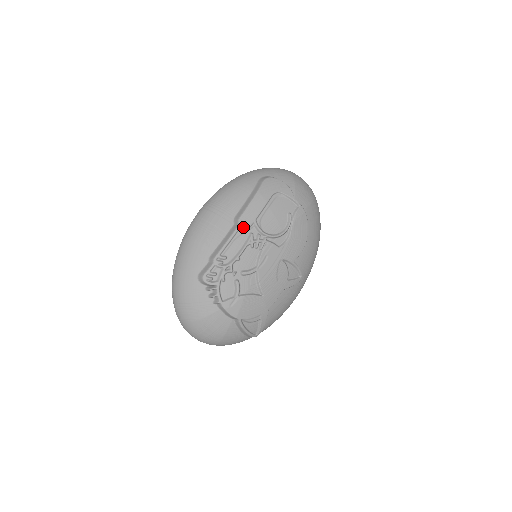
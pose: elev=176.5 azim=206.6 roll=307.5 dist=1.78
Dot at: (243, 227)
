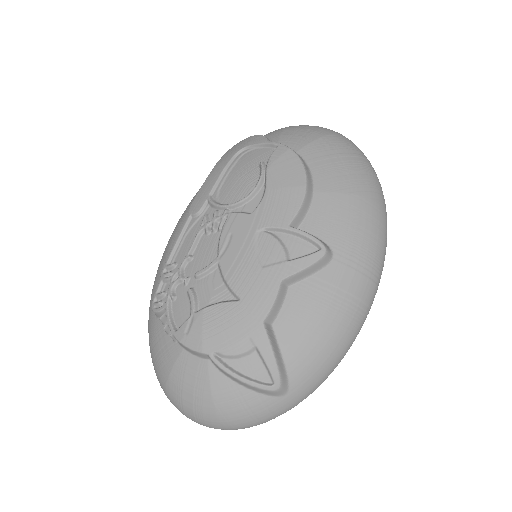
Dot at: (193, 213)
